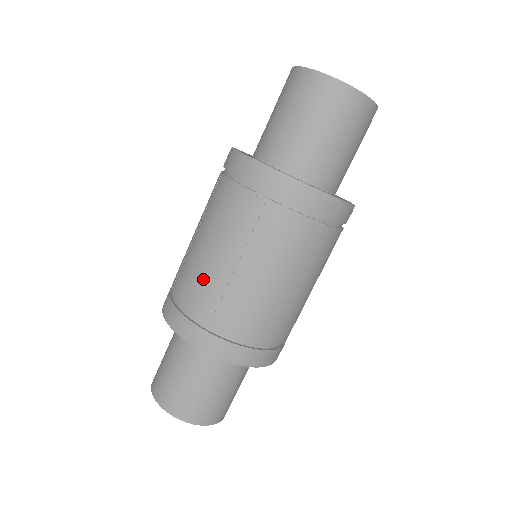
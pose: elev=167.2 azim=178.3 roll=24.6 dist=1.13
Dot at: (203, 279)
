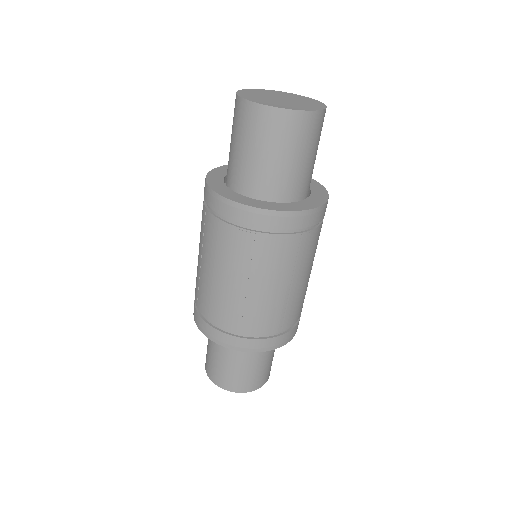
Dot at: occluded
